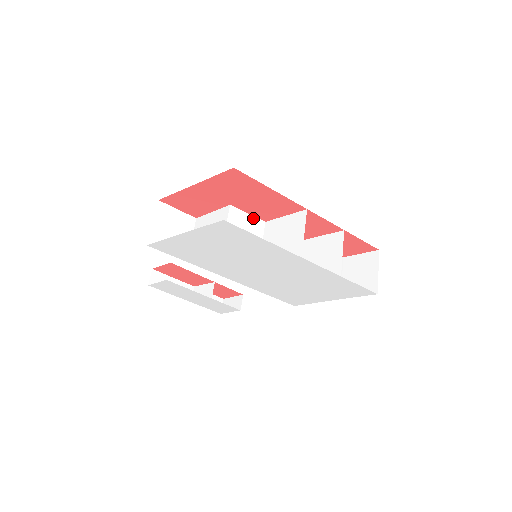
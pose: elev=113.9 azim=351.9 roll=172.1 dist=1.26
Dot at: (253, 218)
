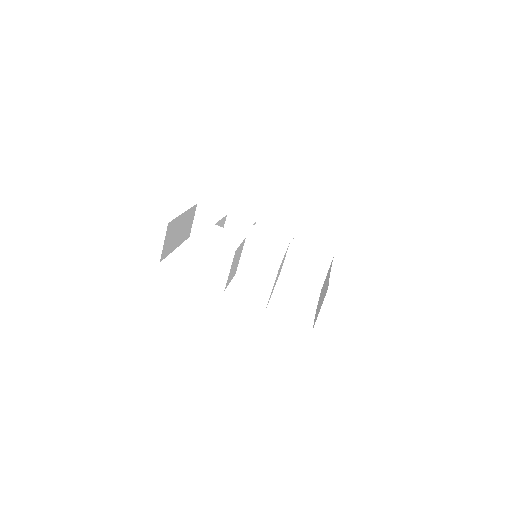
Dot at: (234, 234)
